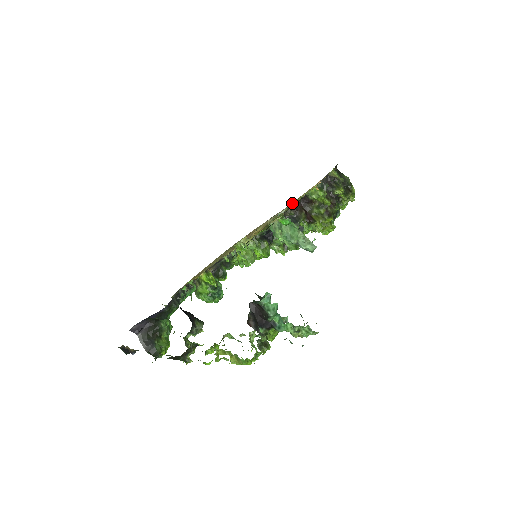
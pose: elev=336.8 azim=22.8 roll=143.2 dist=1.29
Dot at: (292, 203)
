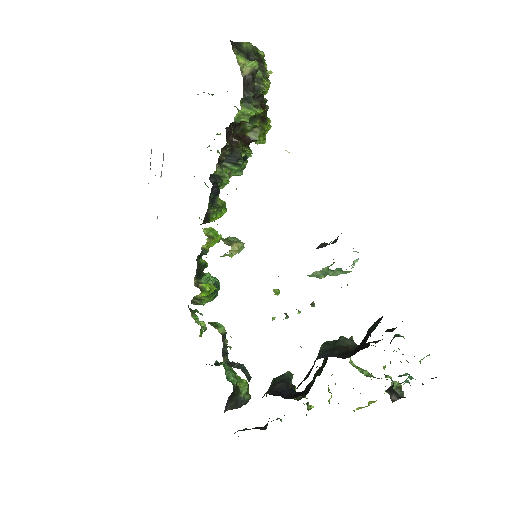
Dot at: occluded
